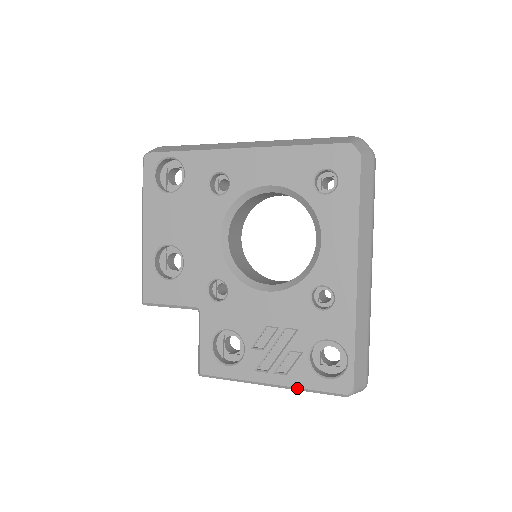
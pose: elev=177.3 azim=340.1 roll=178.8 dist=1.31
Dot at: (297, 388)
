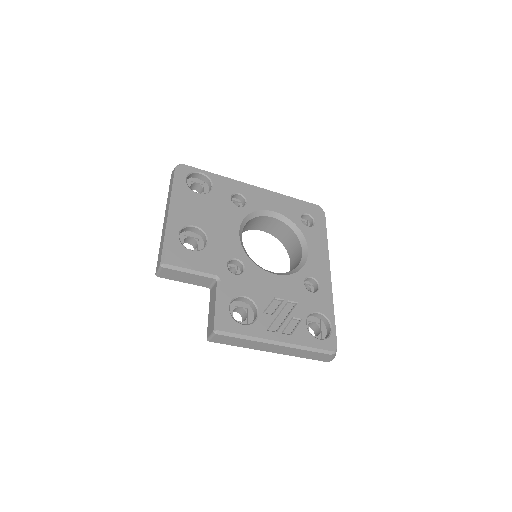
Dot at: (299, 346)
